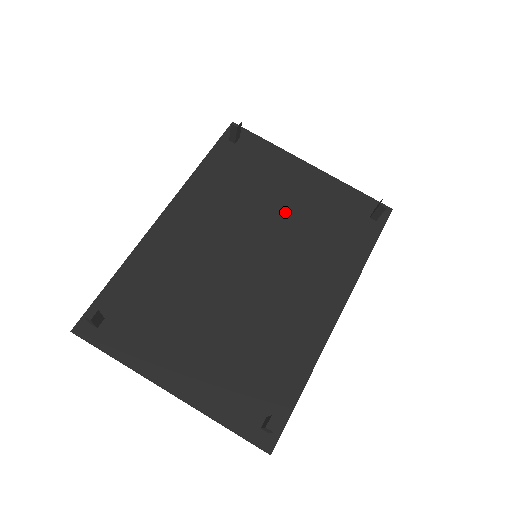
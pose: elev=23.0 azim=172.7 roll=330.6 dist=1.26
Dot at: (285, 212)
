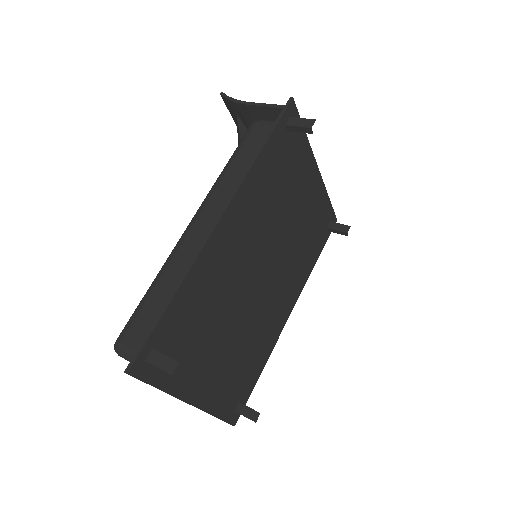
Dot at: (293, 221)
